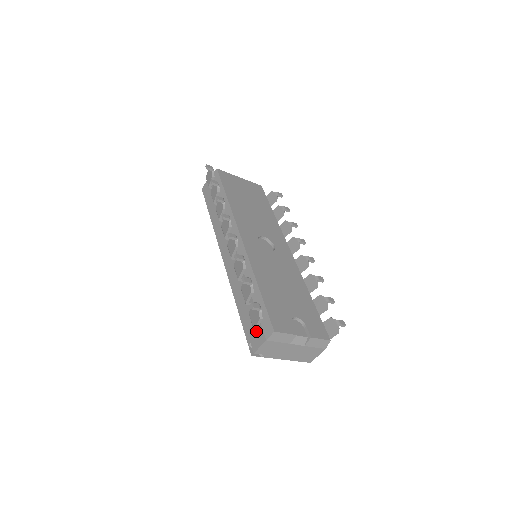
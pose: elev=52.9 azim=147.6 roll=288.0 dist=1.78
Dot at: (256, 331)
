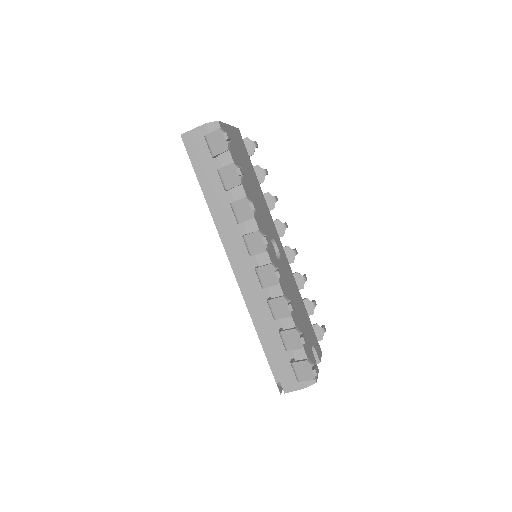
Dot at: (291, 375)
